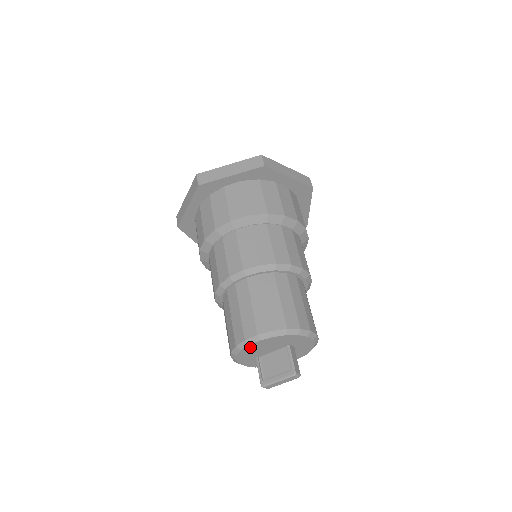
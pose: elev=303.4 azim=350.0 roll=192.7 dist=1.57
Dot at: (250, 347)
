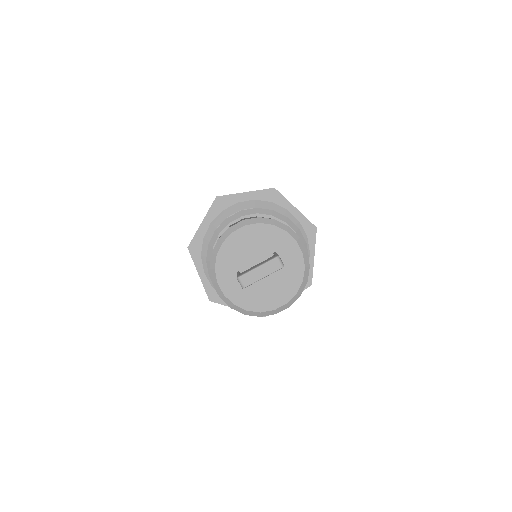
Dot at: (233, 239)
